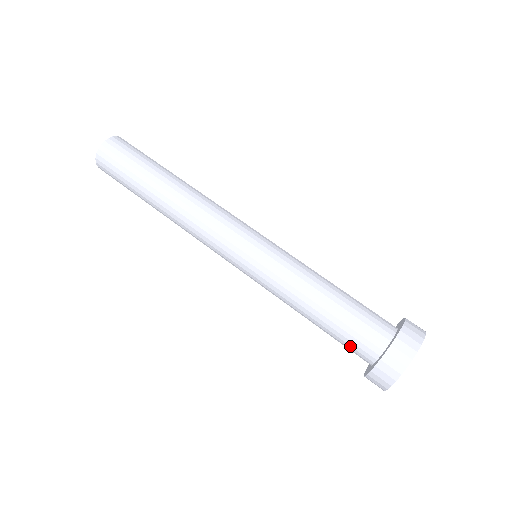
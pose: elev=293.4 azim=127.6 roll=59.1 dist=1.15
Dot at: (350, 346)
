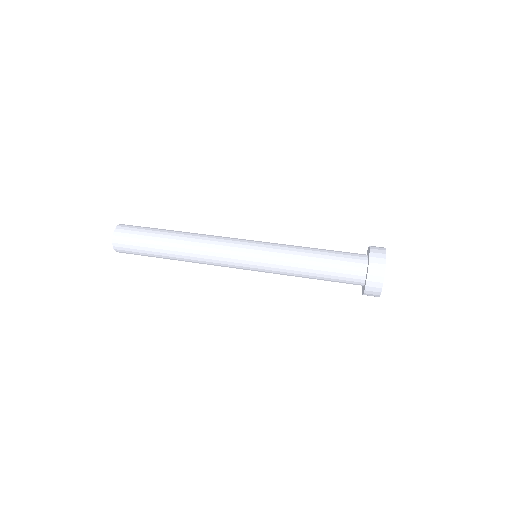
Dot at: (348, 258)
